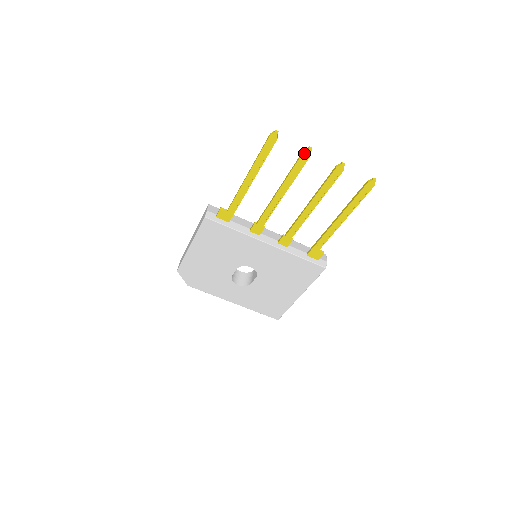
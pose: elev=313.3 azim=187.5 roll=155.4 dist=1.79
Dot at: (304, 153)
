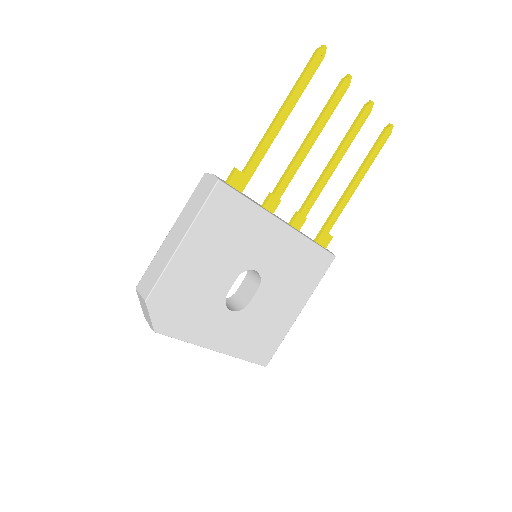
Dot at: (344, 81)
